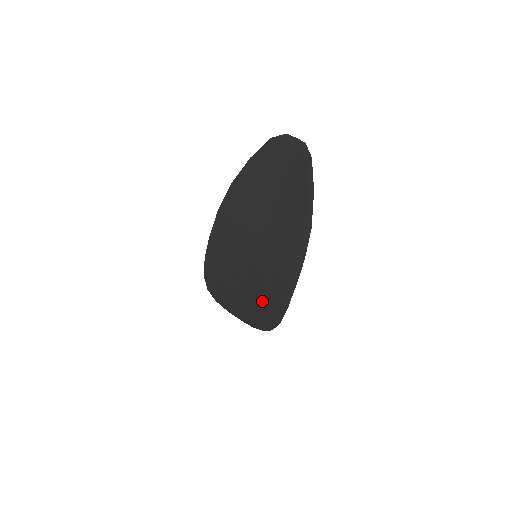
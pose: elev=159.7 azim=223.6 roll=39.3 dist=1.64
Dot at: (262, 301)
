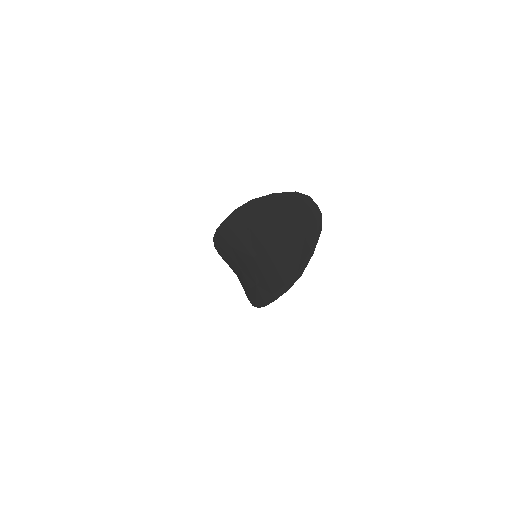
Dot at: (251, 284)
